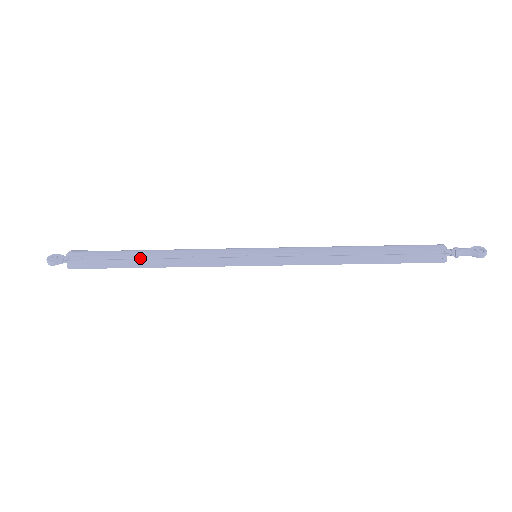
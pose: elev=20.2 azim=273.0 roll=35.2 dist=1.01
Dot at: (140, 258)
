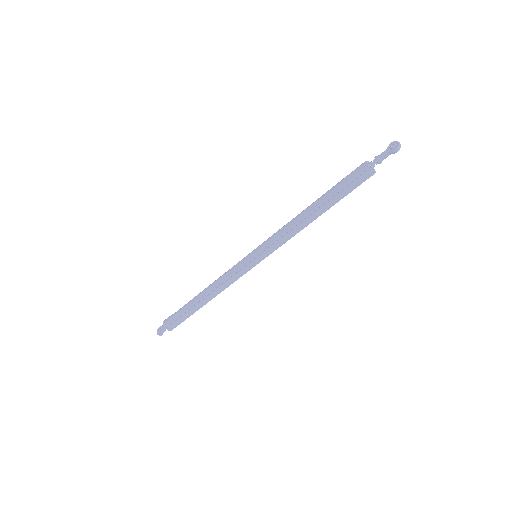
Dot at: (197, 303)
